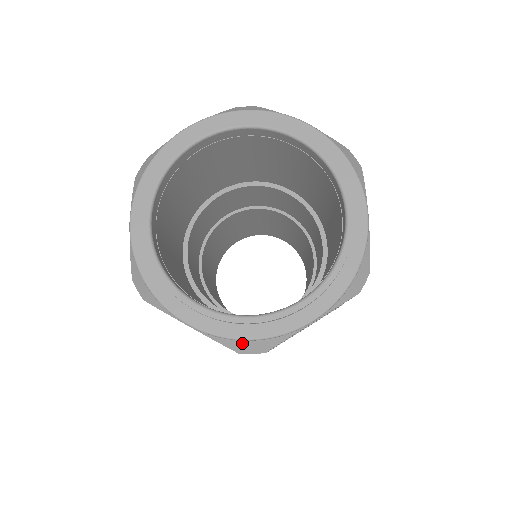
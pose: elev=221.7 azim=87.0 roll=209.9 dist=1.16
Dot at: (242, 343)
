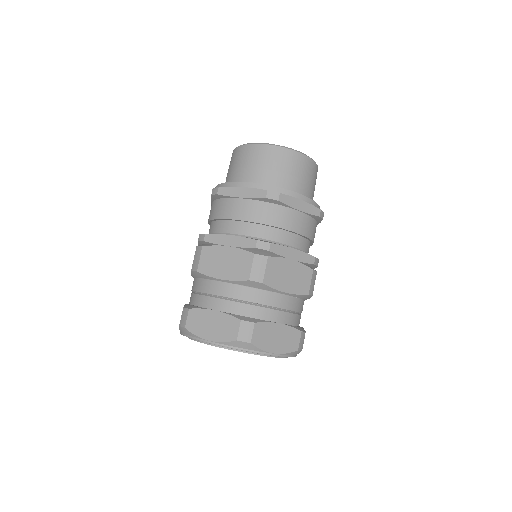
Dot at: occluded
